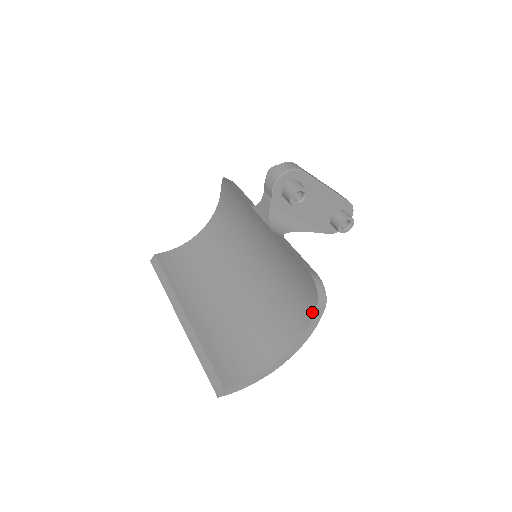
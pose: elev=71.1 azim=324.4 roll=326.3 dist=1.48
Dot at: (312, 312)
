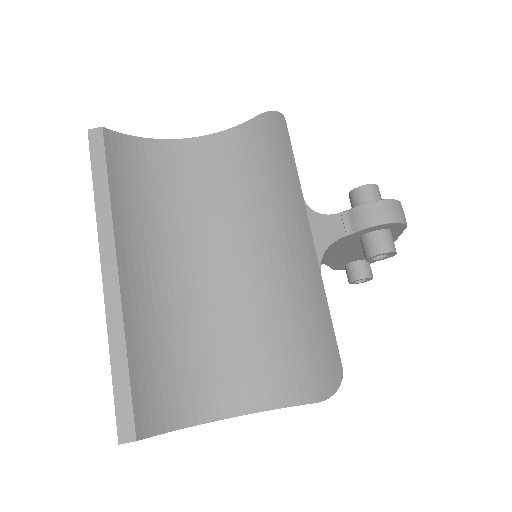
Dot at: (300, 401)
